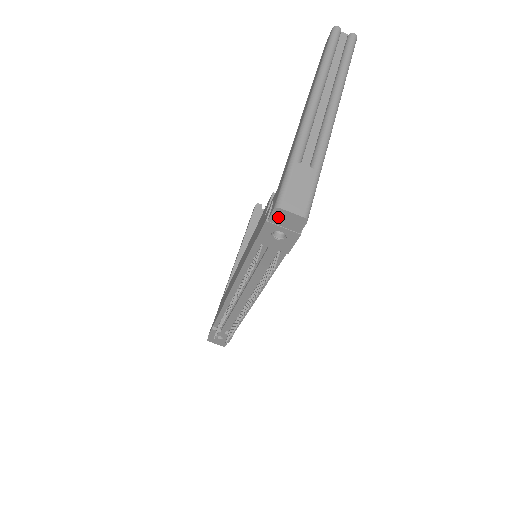
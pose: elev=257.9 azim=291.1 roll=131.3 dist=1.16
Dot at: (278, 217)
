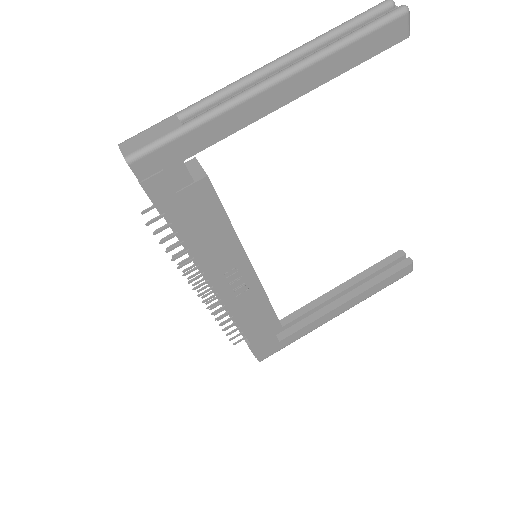
Dot at: occluded
